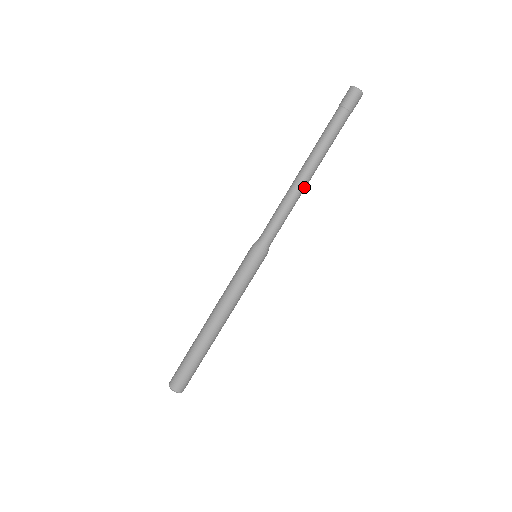
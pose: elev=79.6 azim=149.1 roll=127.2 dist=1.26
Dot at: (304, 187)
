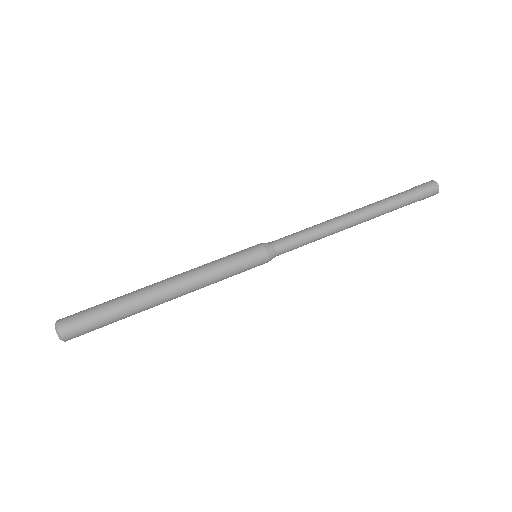
Dot at: (344, 225)
